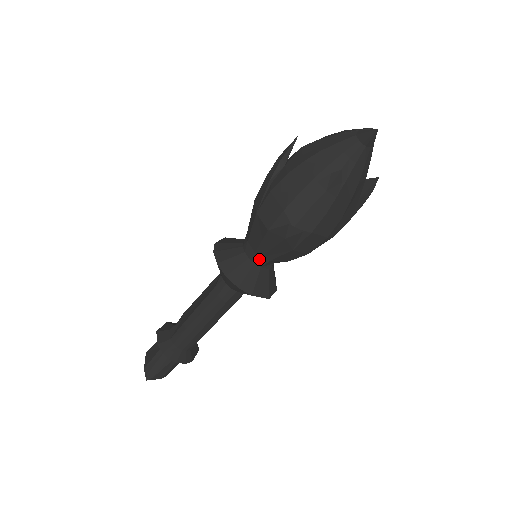
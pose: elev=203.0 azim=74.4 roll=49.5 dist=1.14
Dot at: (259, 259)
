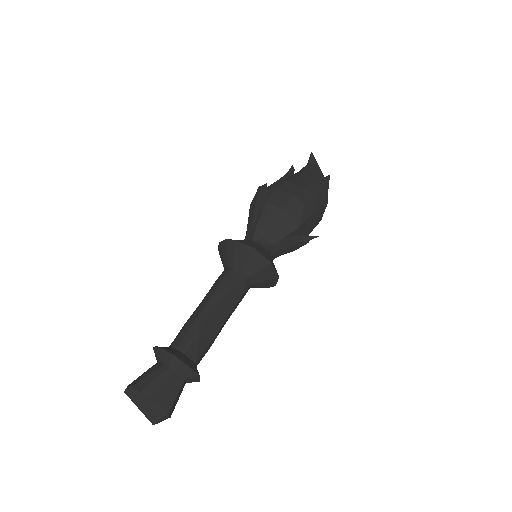
Dot at: (249, 234)
